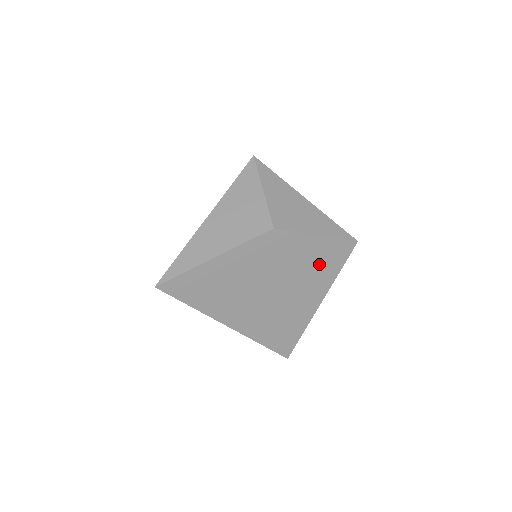
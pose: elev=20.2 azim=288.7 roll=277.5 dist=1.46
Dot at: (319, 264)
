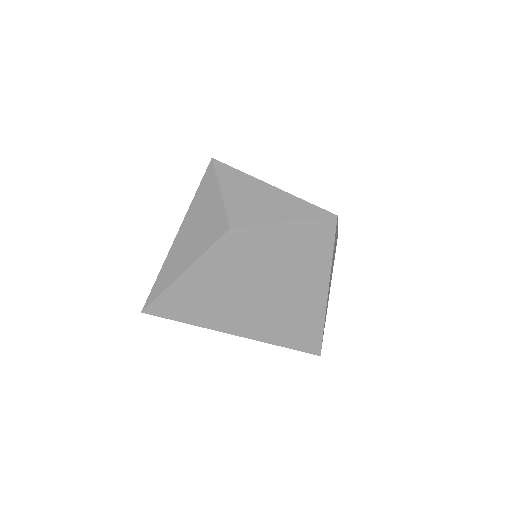
Dot at: (303, 251)
